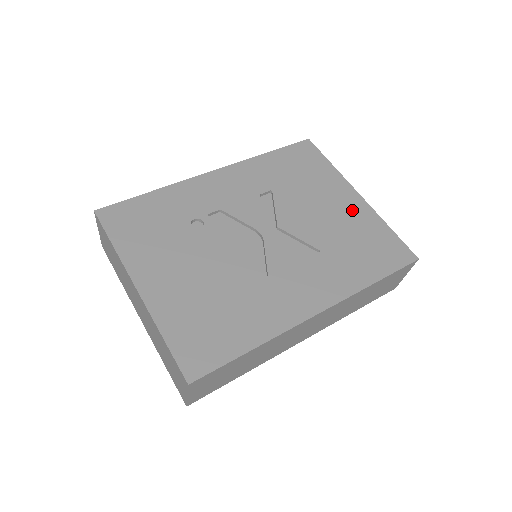
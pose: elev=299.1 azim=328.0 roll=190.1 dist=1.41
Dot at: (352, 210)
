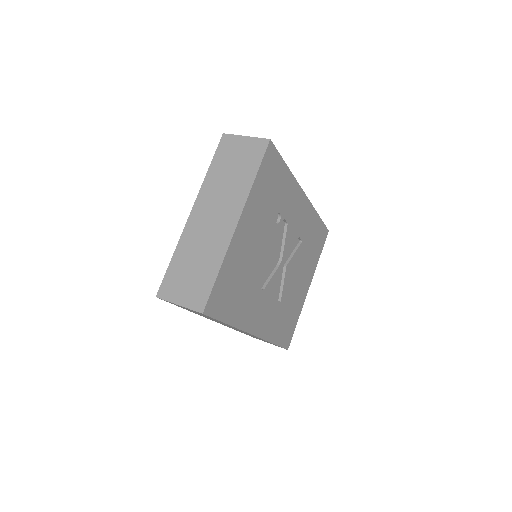
Dot at: (302, 294)
